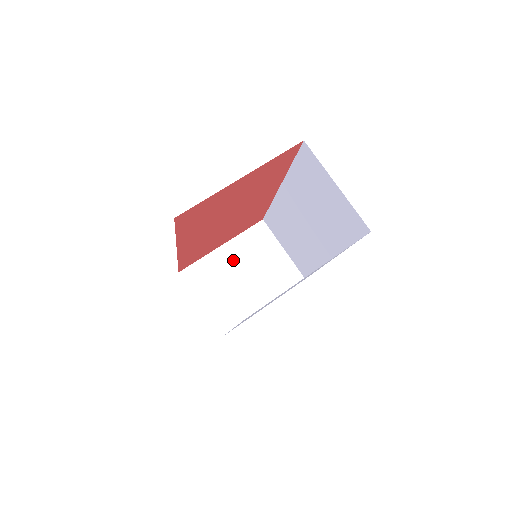
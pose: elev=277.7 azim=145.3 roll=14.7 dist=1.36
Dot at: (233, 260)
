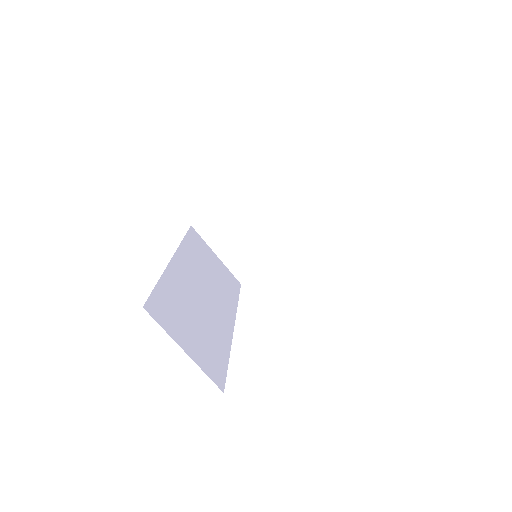
Dot at: (247, 208)
